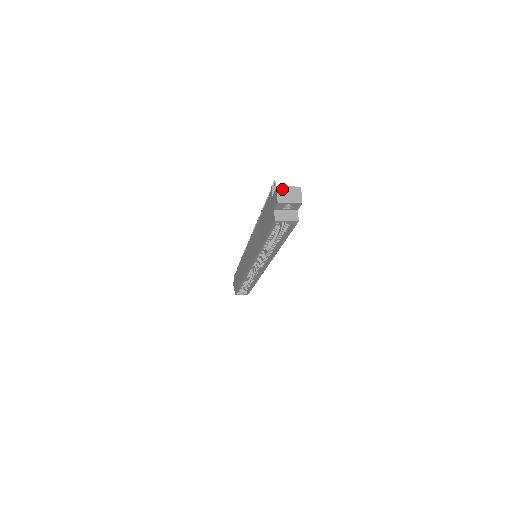
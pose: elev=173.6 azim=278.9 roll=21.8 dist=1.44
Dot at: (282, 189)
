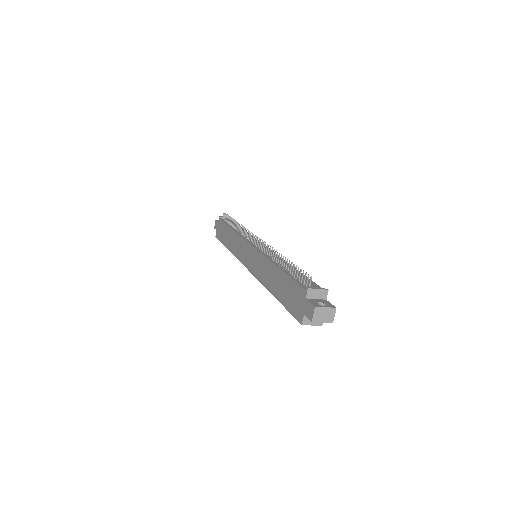
Dot at: (319, 309)
